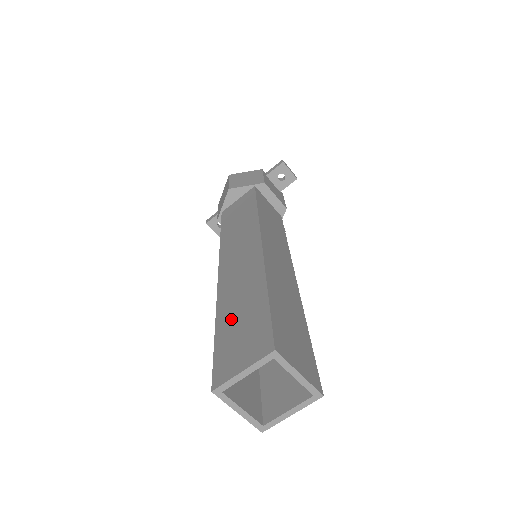
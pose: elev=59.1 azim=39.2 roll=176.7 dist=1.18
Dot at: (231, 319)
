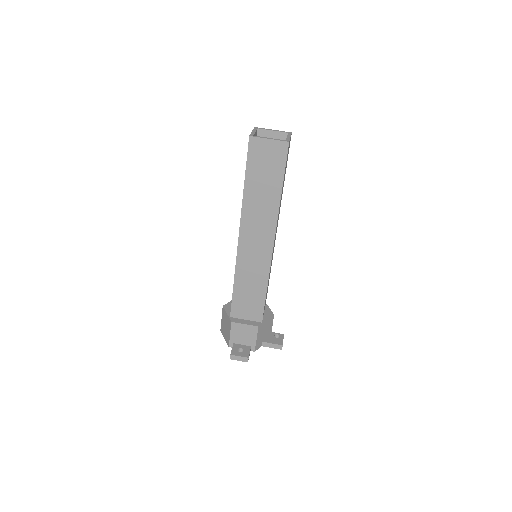
Dot at: occluded
